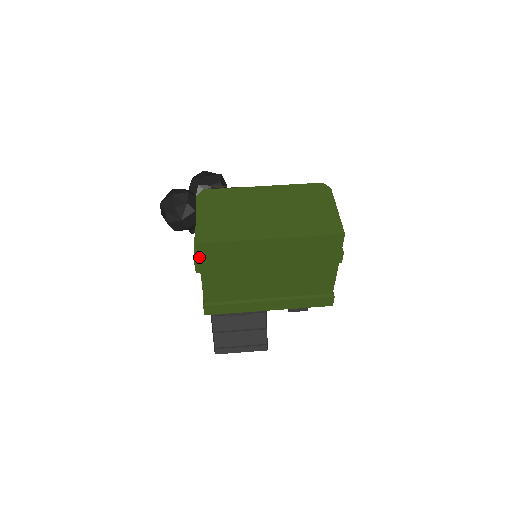
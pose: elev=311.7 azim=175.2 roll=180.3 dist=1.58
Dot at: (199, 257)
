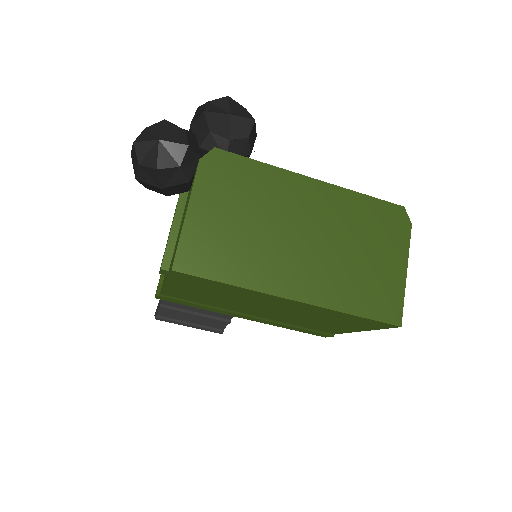
Dot at: (170, 276)
